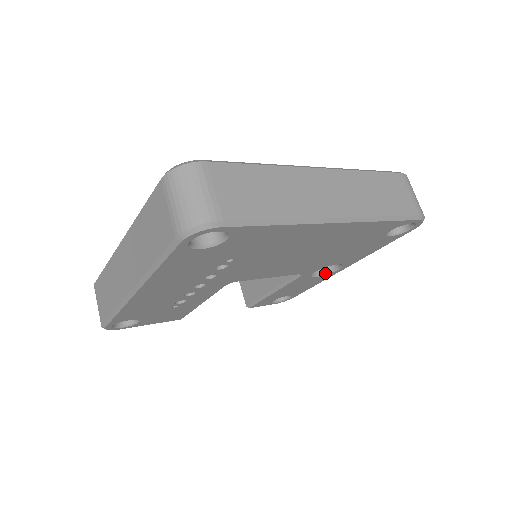
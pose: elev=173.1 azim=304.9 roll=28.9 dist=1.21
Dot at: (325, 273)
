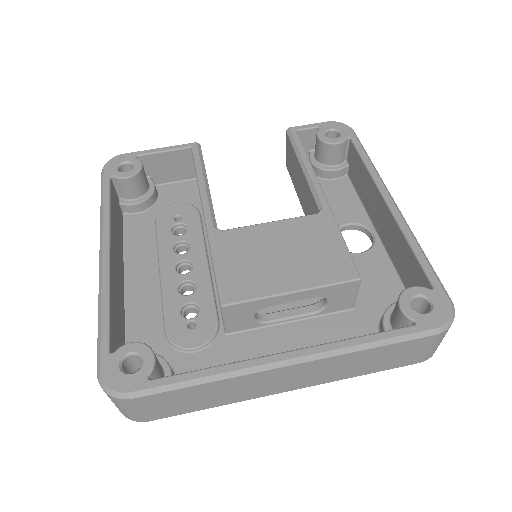
Dot at: (358, 230)
